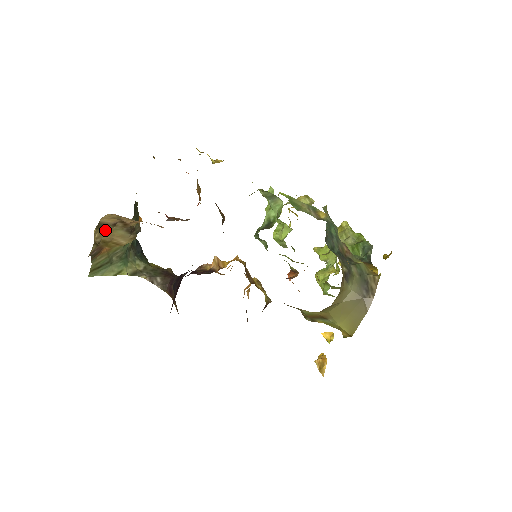
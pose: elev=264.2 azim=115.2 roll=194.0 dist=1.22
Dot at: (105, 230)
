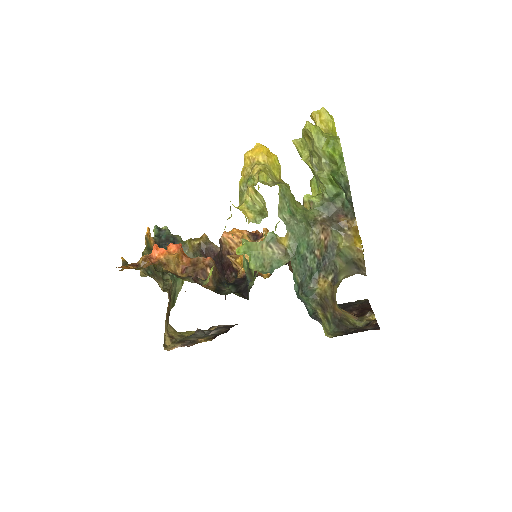
Dot at: occluded
